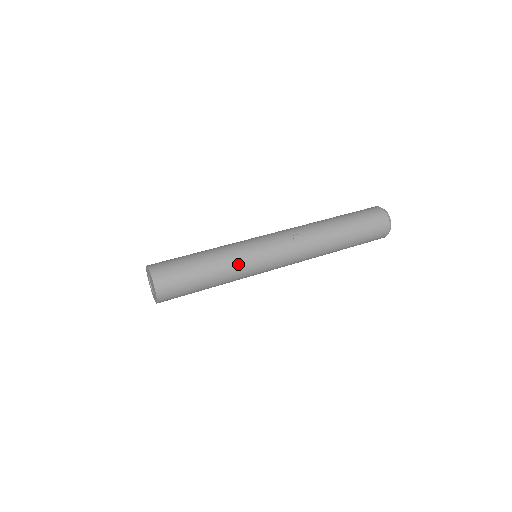
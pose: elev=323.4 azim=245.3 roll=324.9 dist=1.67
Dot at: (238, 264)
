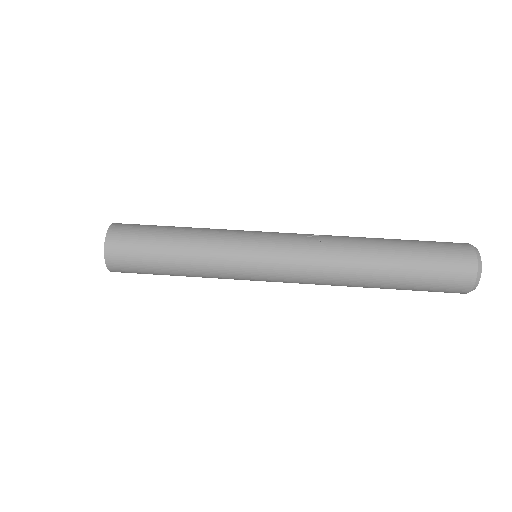
Dot at: (219, 240)
